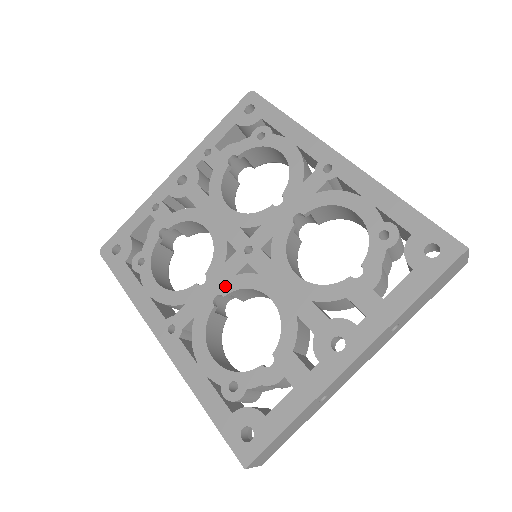
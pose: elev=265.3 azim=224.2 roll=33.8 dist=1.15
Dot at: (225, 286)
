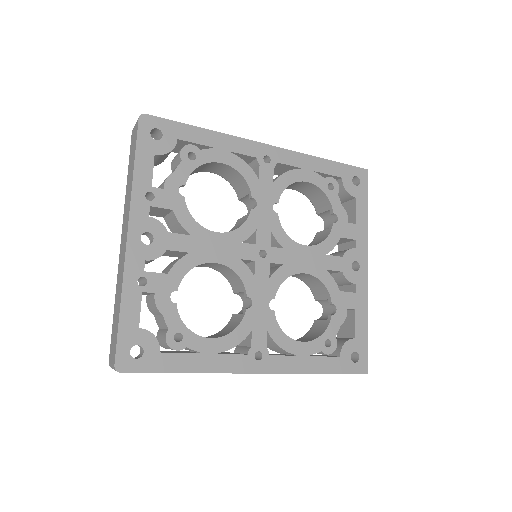
Dot at: (269, 291)
